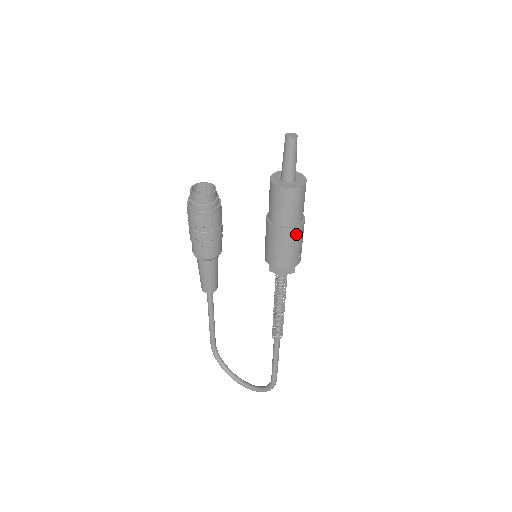
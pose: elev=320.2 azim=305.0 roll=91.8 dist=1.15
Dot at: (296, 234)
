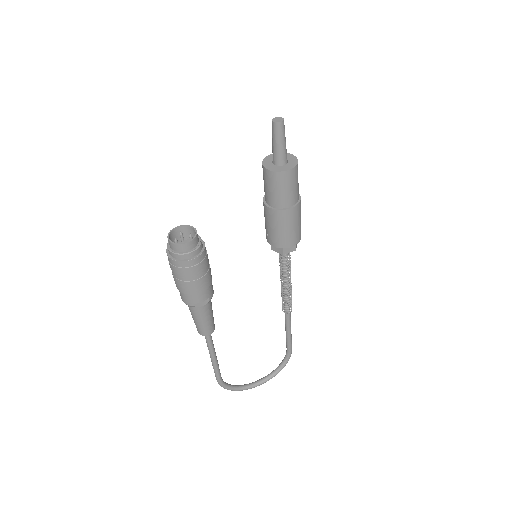
Dot at: (300, 204)
